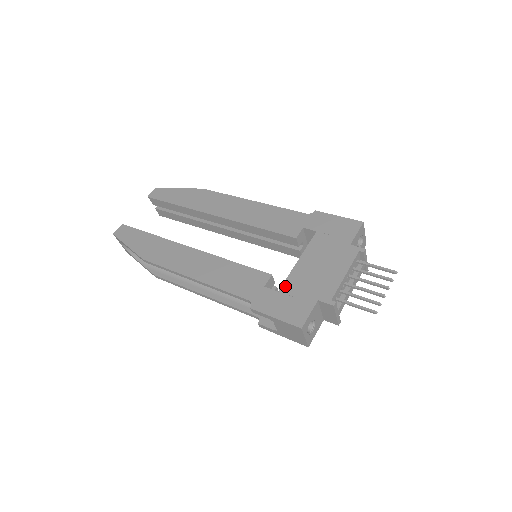
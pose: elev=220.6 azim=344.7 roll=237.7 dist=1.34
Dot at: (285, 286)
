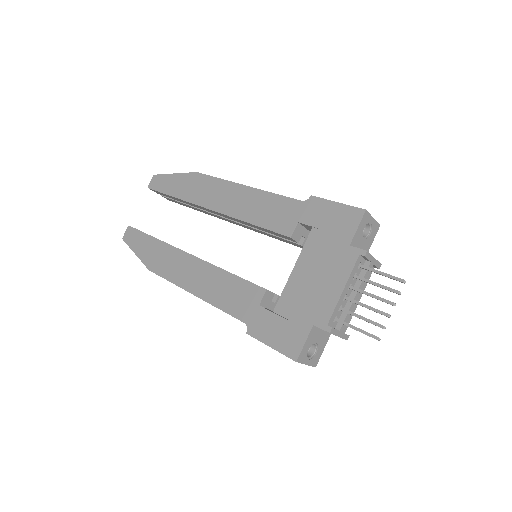
Dot at: (279, 305)
